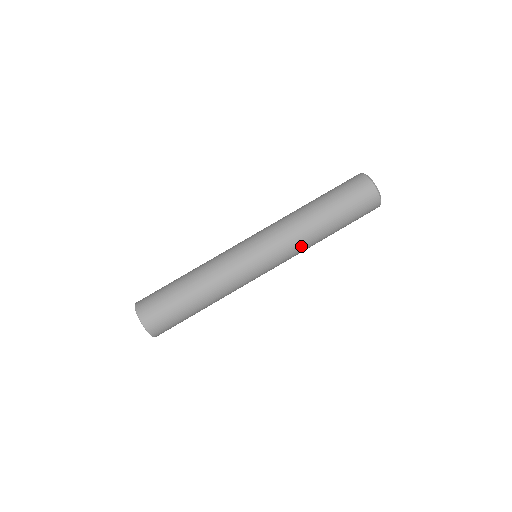
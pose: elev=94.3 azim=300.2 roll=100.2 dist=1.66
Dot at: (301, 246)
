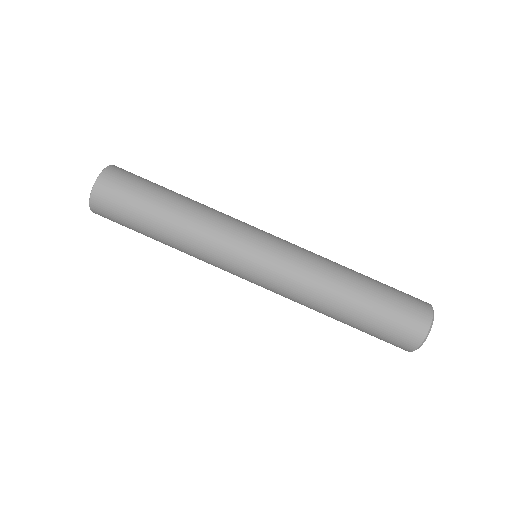
Dot at: (305, 291)
